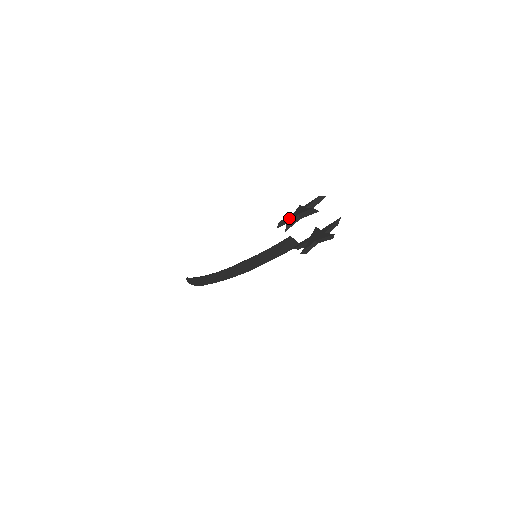
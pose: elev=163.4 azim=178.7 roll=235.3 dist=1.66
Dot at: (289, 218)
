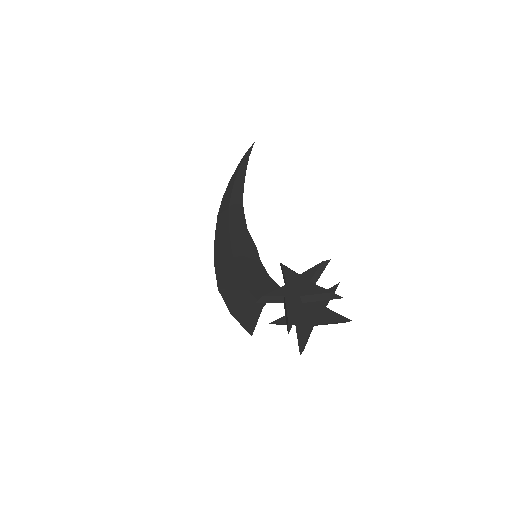
Dot at: (284, 279)
